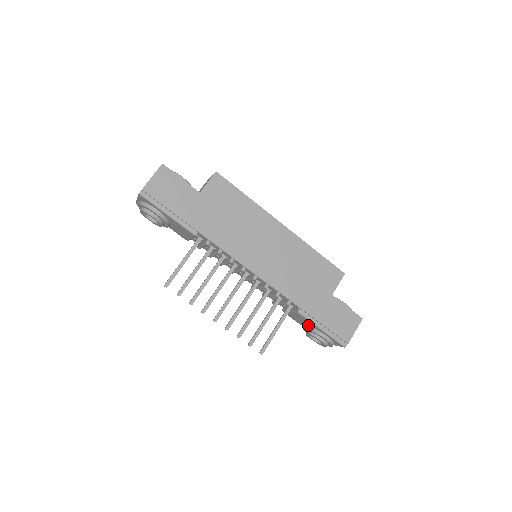
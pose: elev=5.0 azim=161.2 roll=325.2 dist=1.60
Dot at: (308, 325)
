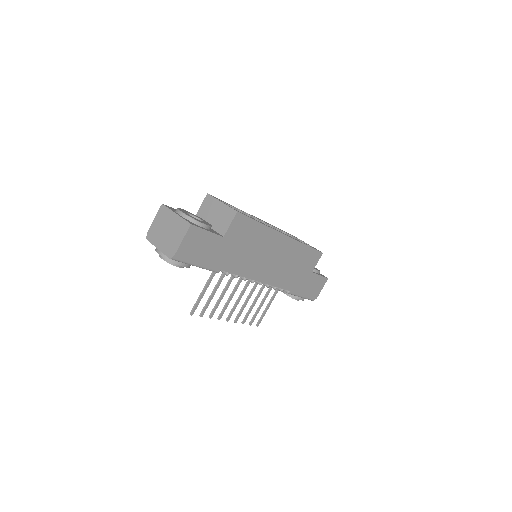
Dot at: occluded
